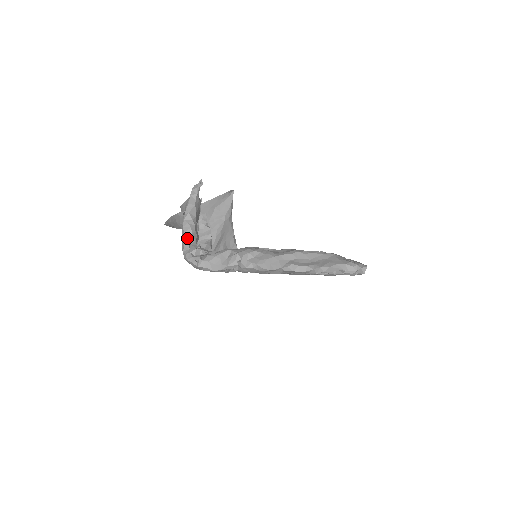
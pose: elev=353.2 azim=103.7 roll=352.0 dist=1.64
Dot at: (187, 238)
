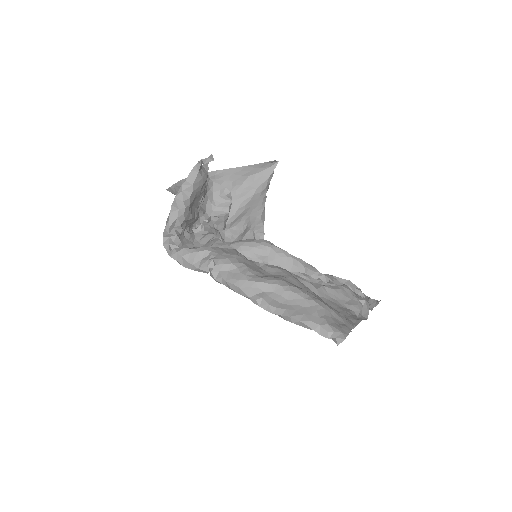
Dot at: (170, 220)
